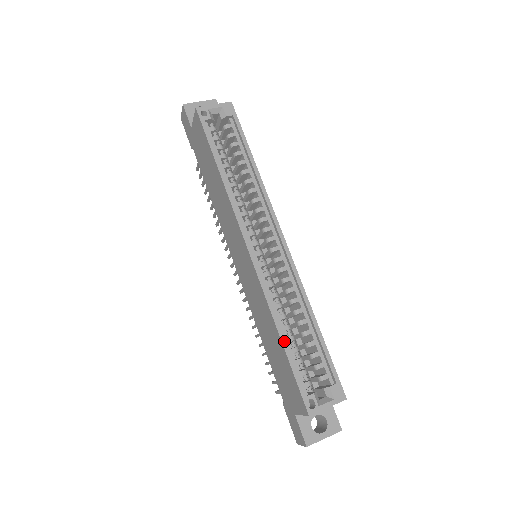
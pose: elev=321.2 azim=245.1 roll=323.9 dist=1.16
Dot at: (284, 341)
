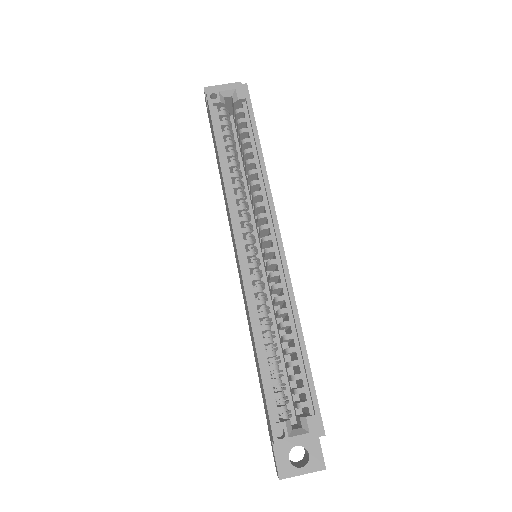
Dot at: (260, 356)
